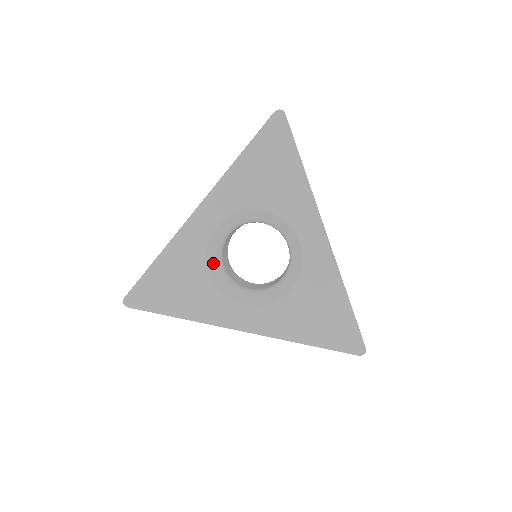
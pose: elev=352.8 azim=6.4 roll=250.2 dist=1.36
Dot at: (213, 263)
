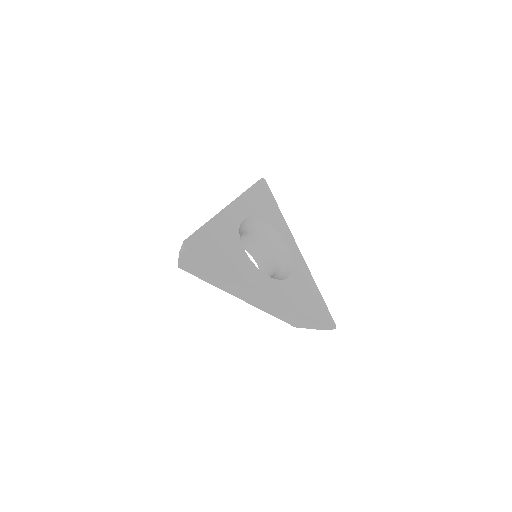
Dot at: occluded
